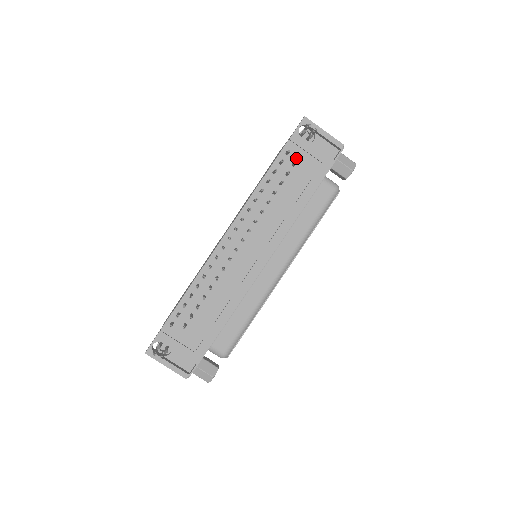
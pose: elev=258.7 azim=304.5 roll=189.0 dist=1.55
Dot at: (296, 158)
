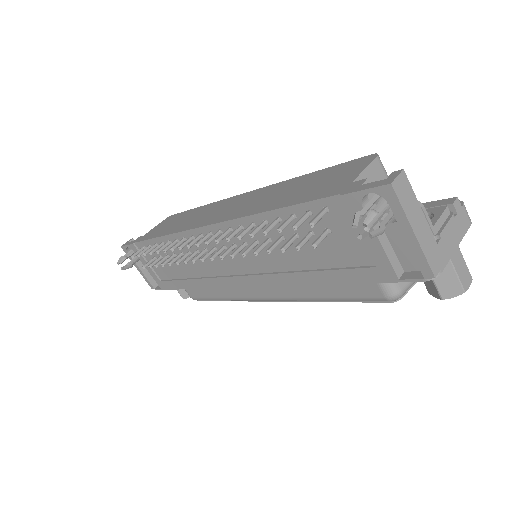
Dot at: (338, 226)
